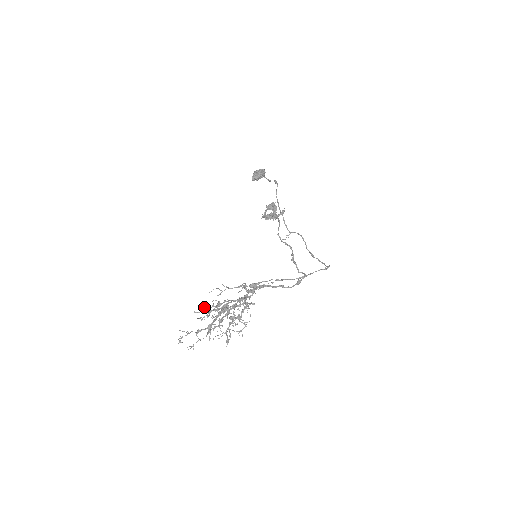
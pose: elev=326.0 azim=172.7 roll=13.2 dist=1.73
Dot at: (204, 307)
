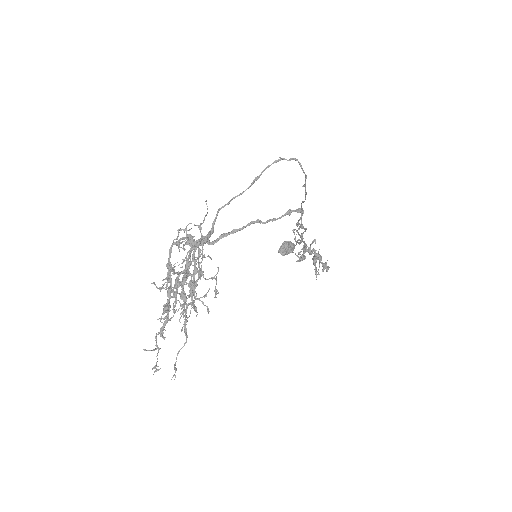
Dot at: (175, 311)
